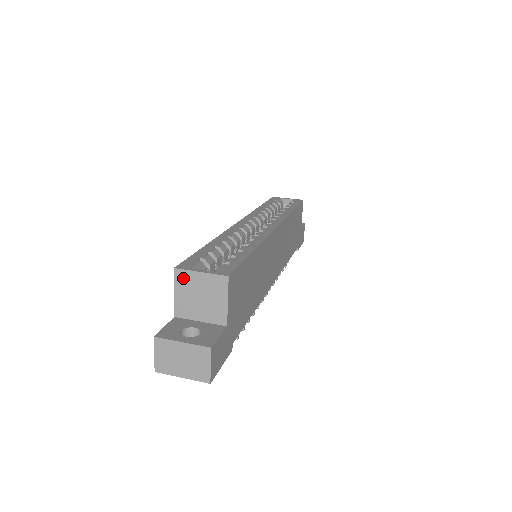
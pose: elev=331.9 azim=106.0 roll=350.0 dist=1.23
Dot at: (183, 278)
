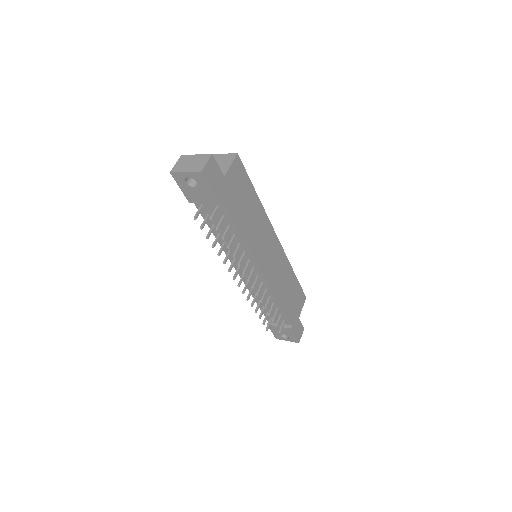
Dot at: occluded
